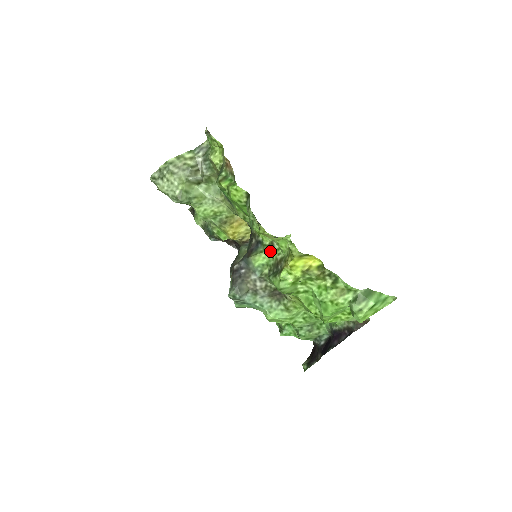
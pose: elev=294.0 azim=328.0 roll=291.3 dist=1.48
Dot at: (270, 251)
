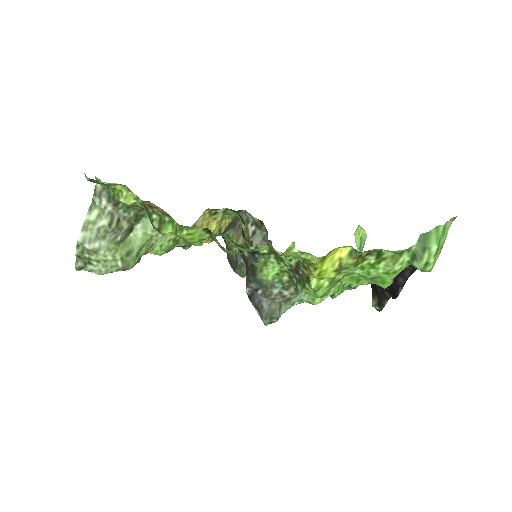
Dot at: (275, 258)
